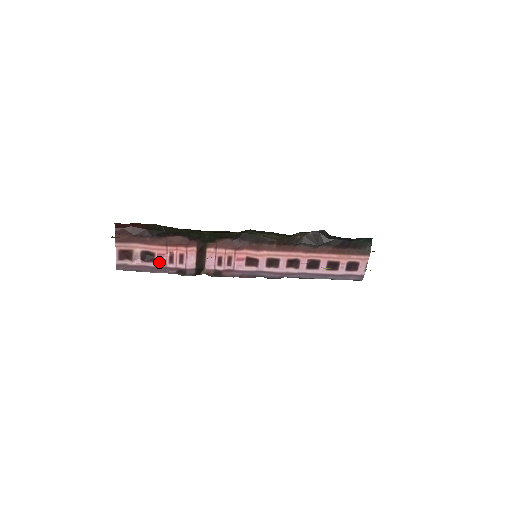
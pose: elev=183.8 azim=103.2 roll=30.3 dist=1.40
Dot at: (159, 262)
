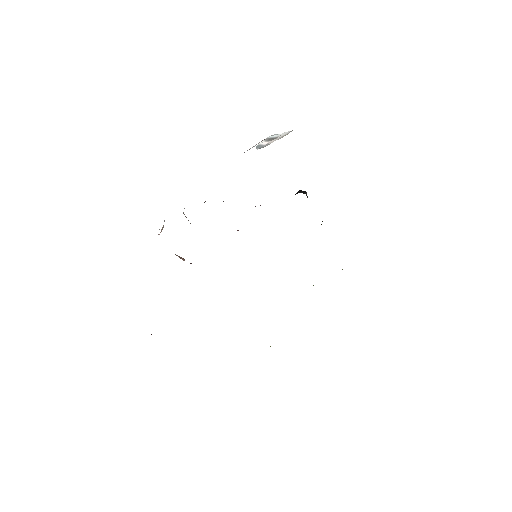
Dot at: occluded
